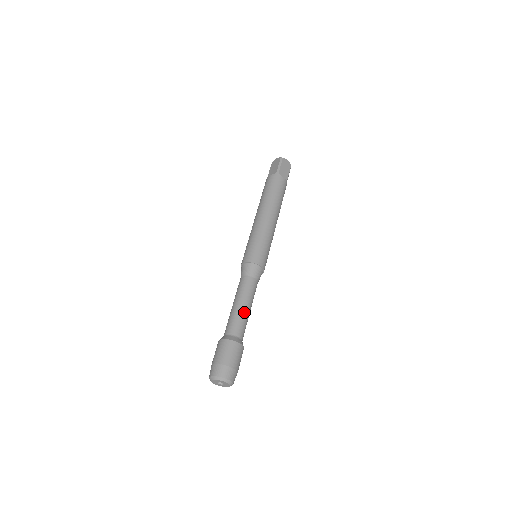
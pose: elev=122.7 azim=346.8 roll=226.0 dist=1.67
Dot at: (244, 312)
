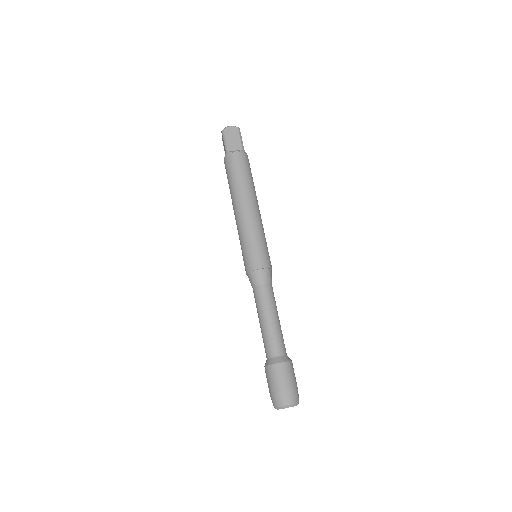
Dot at: (269, 327)
